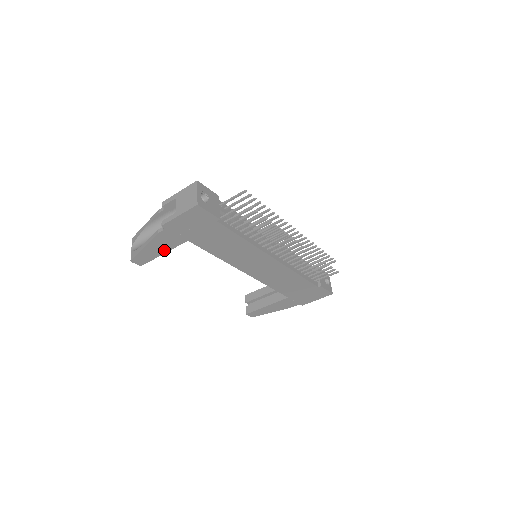
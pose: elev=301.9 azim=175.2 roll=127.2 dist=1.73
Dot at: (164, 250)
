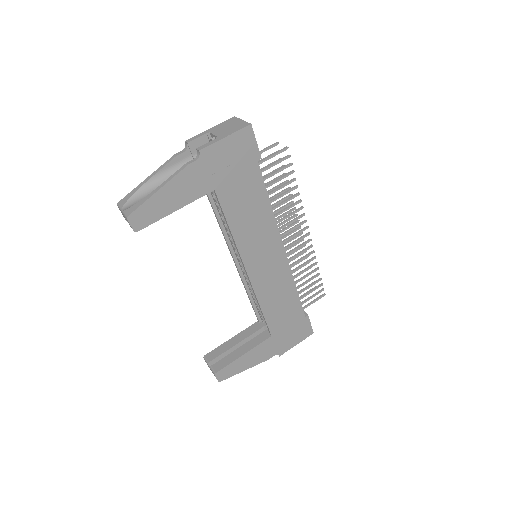
Dot at: (180, 203)
